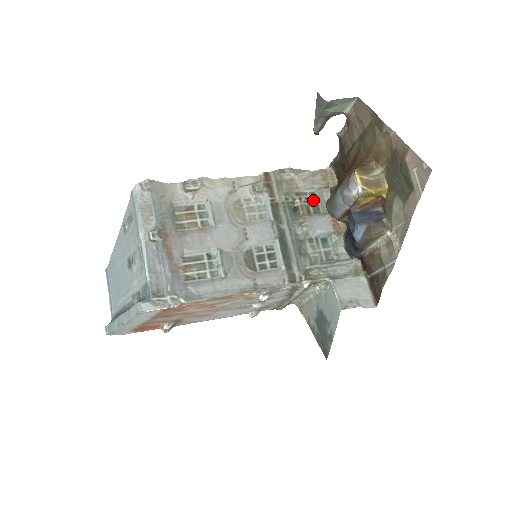
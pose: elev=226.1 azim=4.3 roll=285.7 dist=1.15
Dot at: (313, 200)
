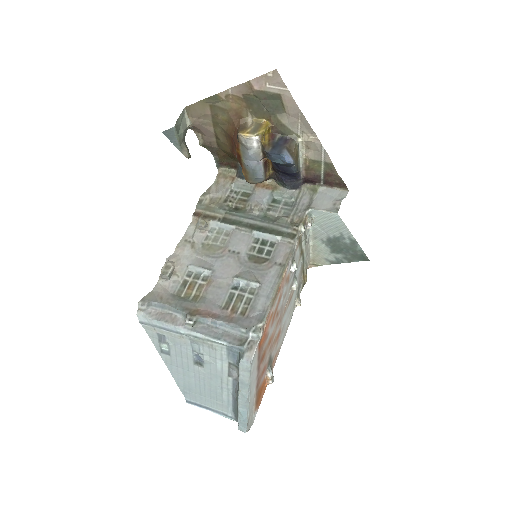
Dot at: (237, 194)
